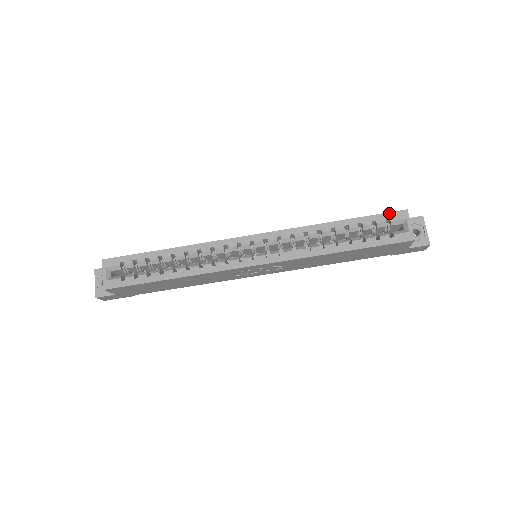
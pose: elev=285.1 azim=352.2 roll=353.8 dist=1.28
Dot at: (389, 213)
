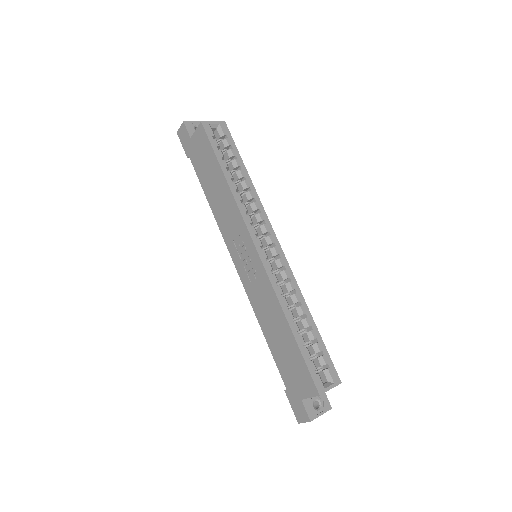
Dot at: occluded
